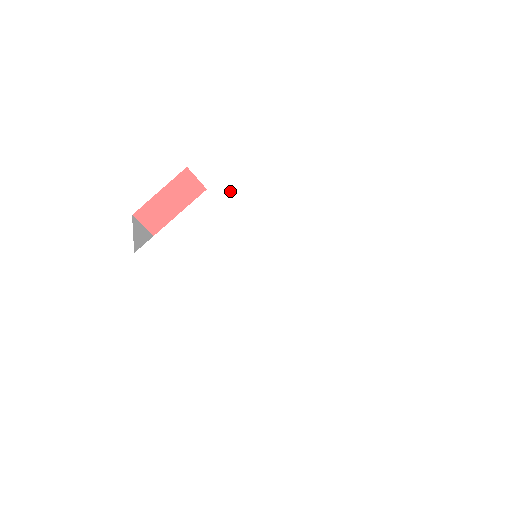
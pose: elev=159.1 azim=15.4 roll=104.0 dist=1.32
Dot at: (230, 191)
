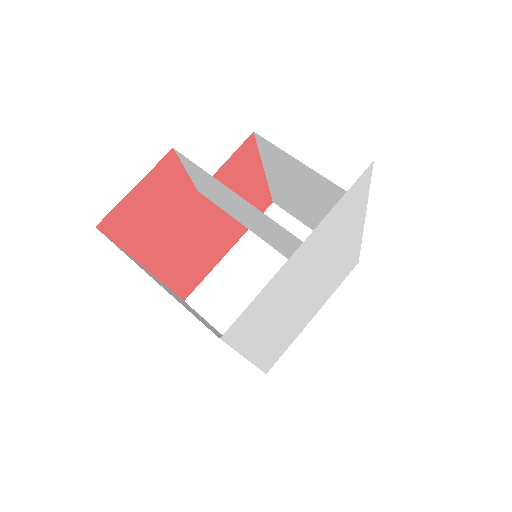
Dot at: (319, 233)
